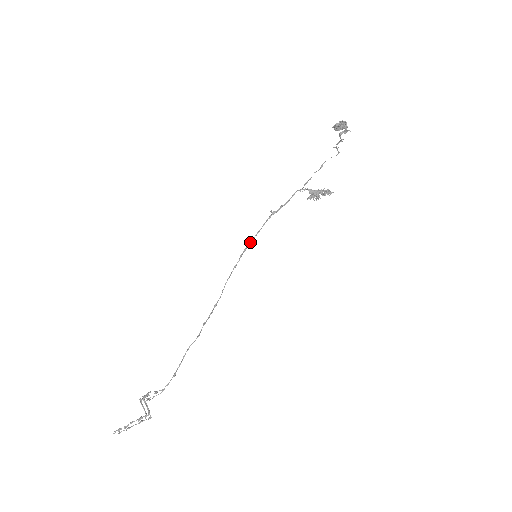
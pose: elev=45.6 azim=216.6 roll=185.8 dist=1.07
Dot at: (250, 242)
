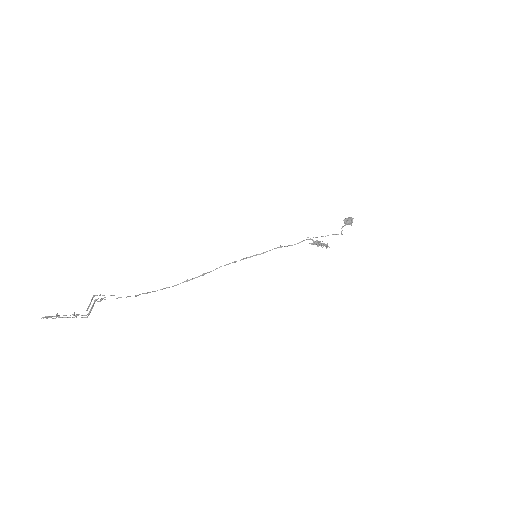
Dot at: (255, 255)
